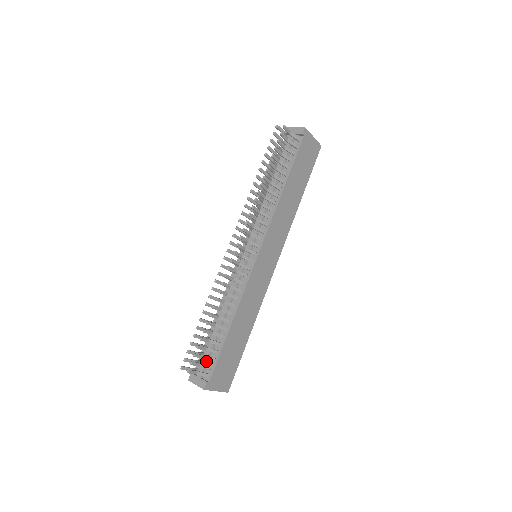
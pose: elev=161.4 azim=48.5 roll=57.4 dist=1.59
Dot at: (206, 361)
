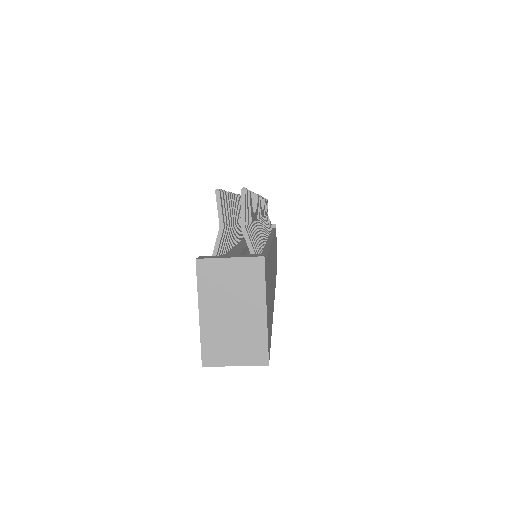
Dot at: (241, 249)
